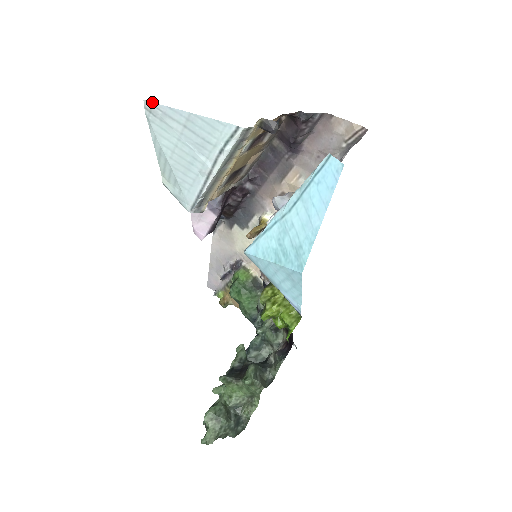
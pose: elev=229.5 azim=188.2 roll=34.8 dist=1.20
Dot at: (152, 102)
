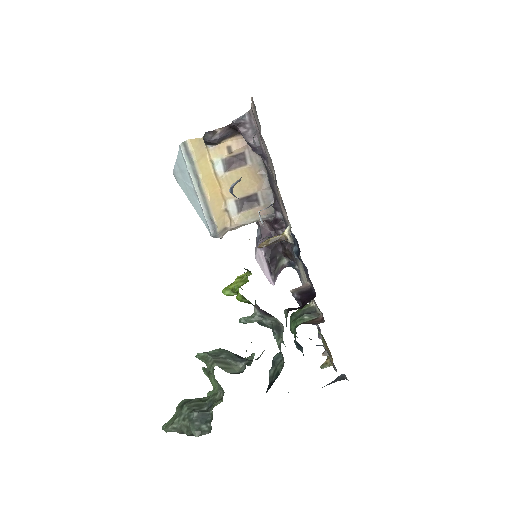
Dot at: (173, 171)
